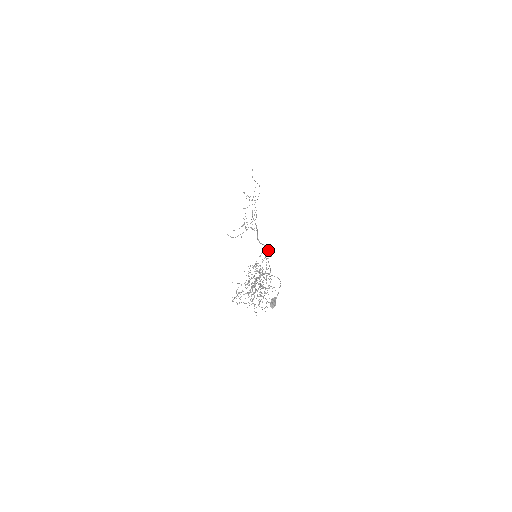
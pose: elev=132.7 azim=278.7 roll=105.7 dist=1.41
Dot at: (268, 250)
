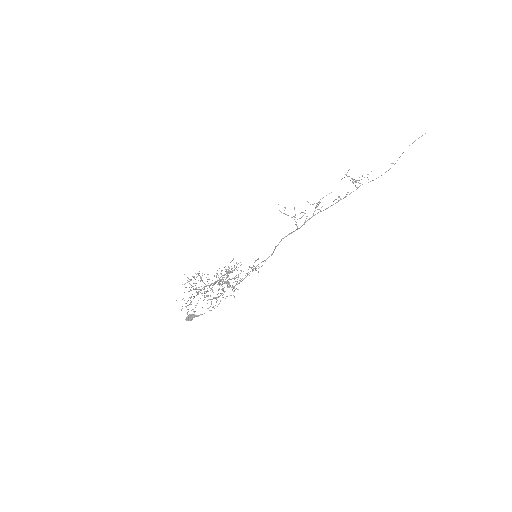
Dot at: occluded
